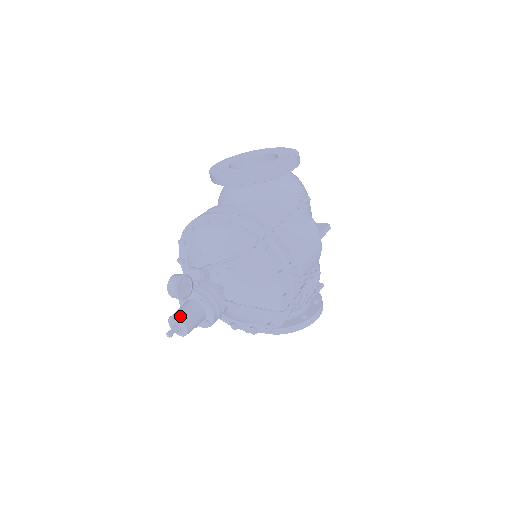
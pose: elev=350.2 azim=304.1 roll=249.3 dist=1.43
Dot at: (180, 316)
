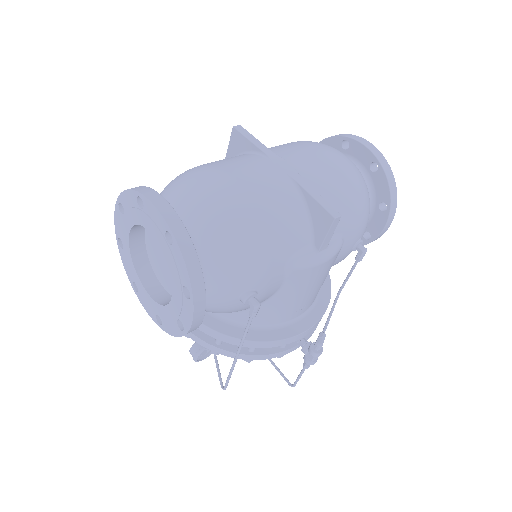
Dot at: occluded
